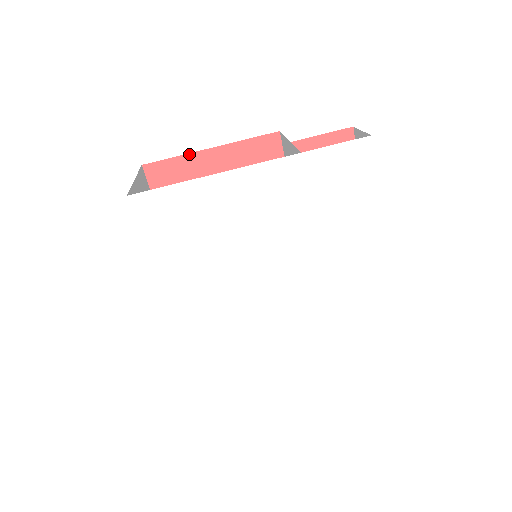
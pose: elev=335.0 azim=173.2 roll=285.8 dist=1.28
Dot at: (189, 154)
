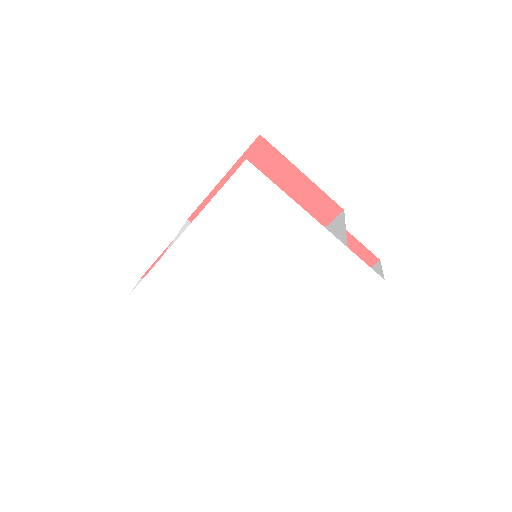
Dot at: (289, 161)
